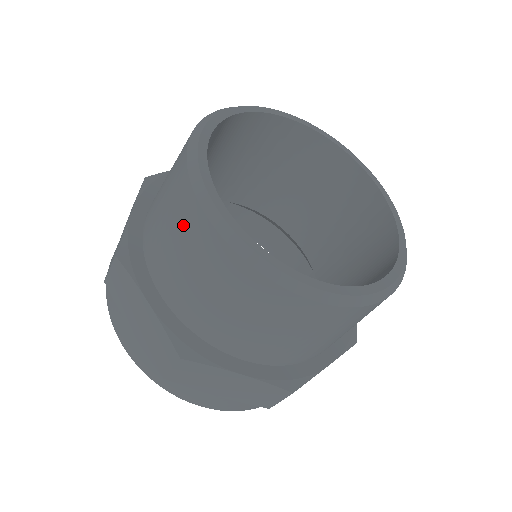
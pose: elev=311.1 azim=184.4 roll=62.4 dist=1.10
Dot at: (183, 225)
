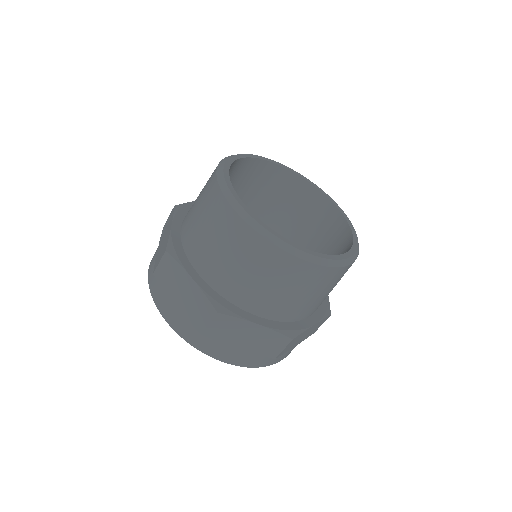
Dot at: (273, 268)
